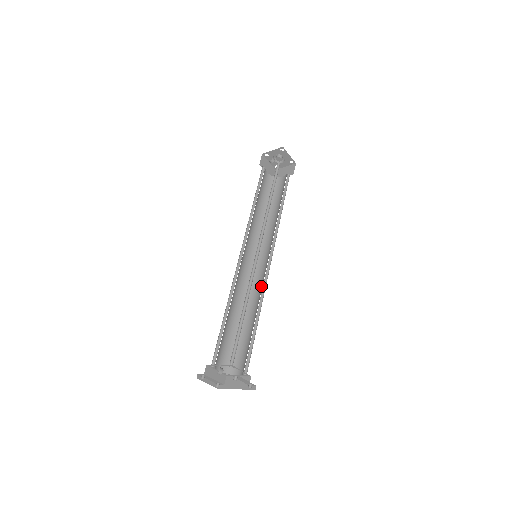
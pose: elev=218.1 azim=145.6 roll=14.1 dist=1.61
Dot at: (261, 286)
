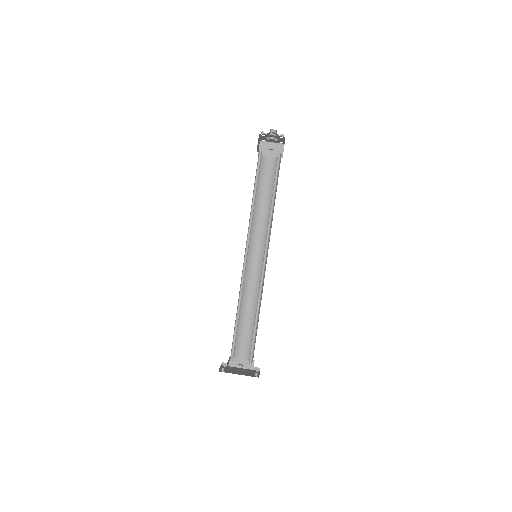
Dot at: (258, 282)
